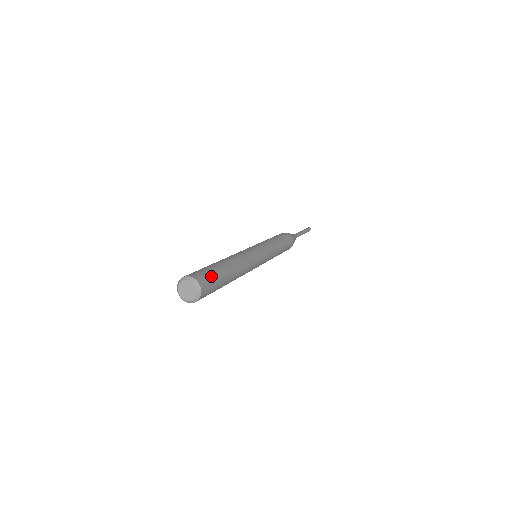
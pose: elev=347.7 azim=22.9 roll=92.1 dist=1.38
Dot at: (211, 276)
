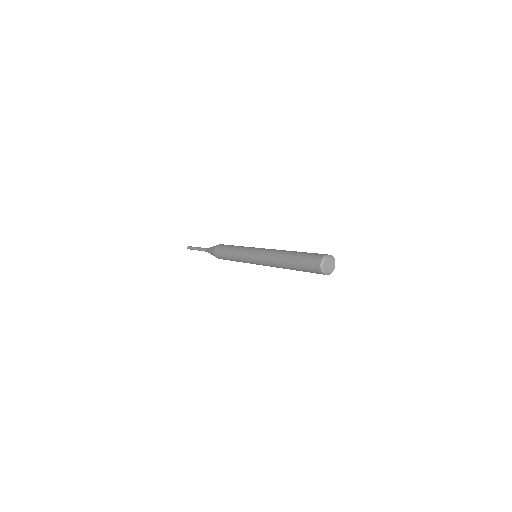
Dot at: occluded
